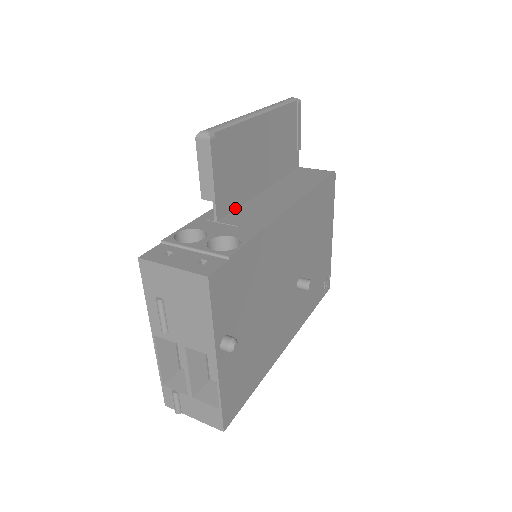
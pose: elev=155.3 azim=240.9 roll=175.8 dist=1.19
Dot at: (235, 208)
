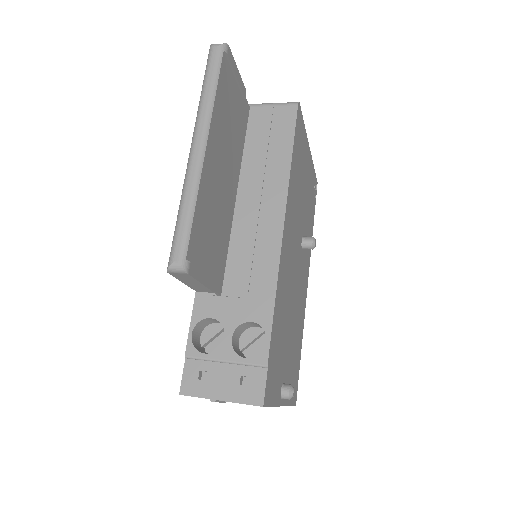
Dot at: (226, 258)
